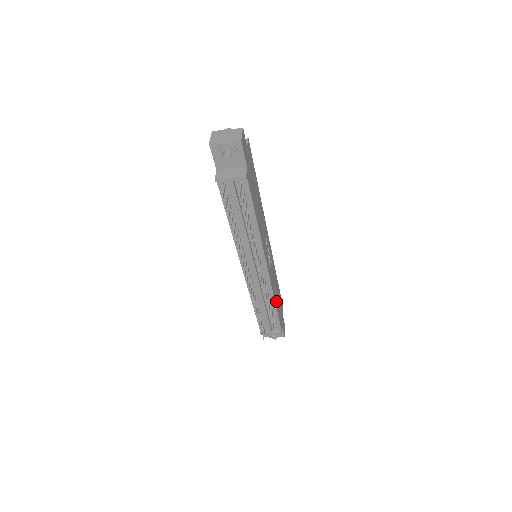
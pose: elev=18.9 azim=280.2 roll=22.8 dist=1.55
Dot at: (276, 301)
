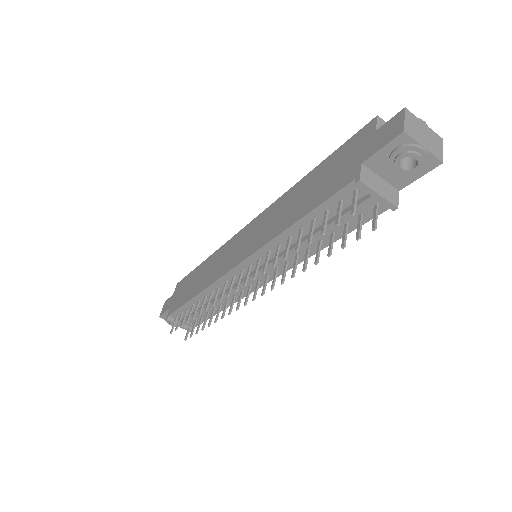
Dot at: occluded
